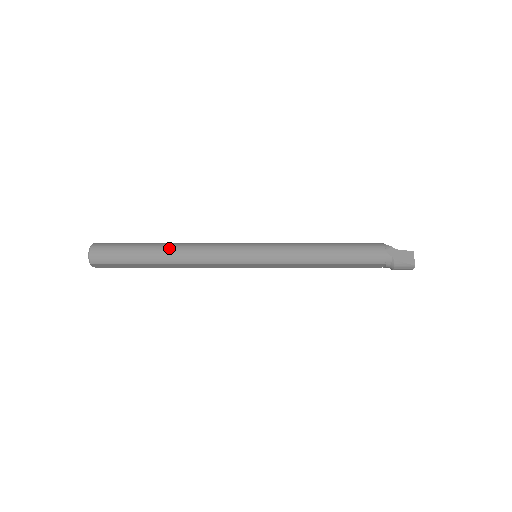
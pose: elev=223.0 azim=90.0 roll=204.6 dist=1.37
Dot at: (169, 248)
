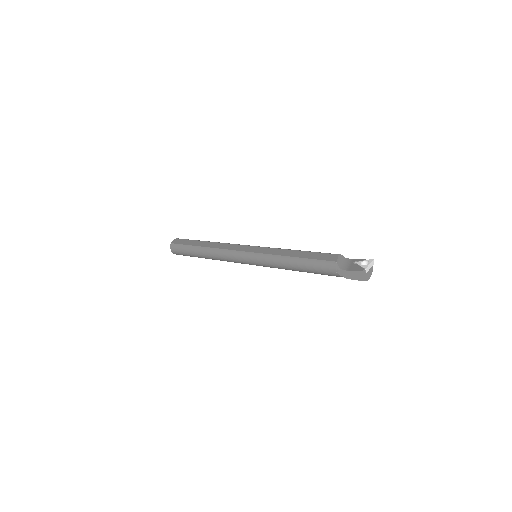
Dot at: (205, 254)
